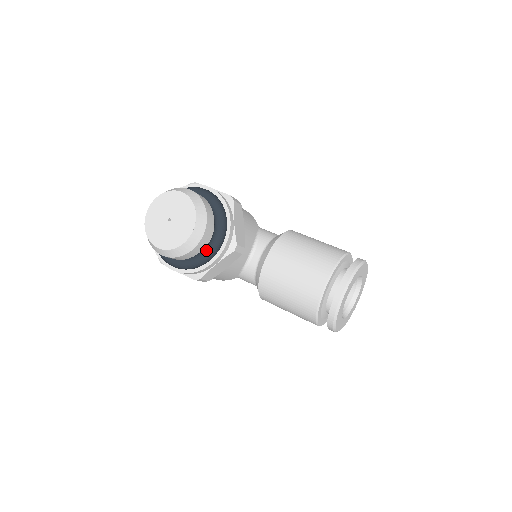
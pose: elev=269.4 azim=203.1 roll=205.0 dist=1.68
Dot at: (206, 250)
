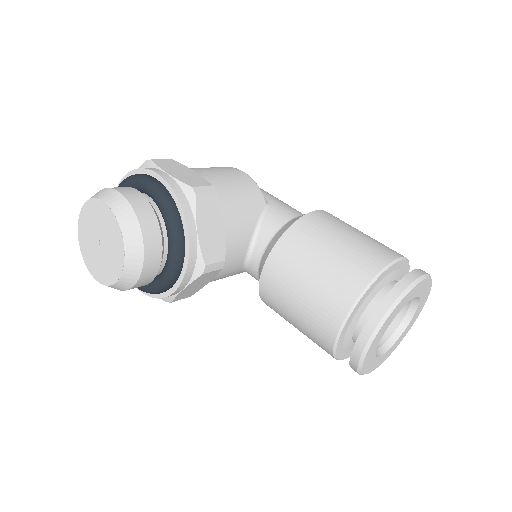
Dot at: (161, 276)
